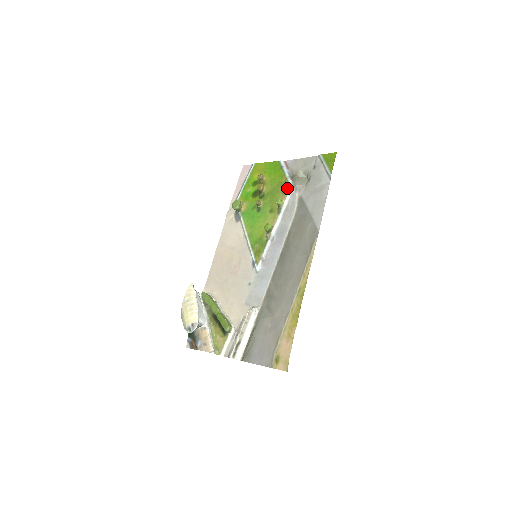
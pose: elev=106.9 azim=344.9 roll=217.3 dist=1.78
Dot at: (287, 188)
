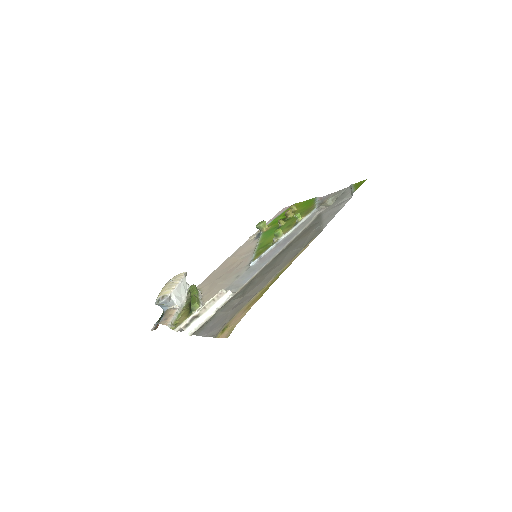
Dot at: (311, 210)
